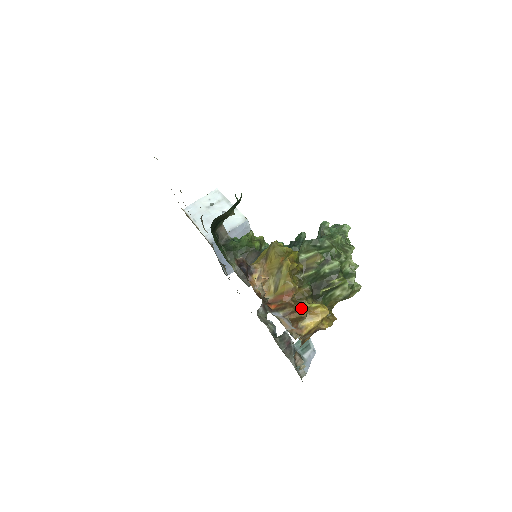
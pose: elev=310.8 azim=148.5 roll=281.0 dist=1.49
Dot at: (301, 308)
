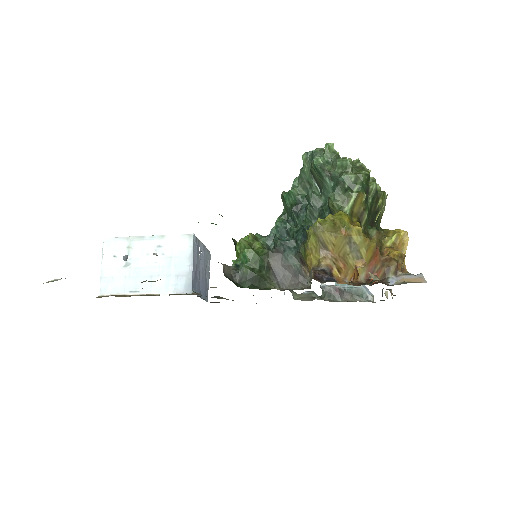
Dot at: (394, 253)
